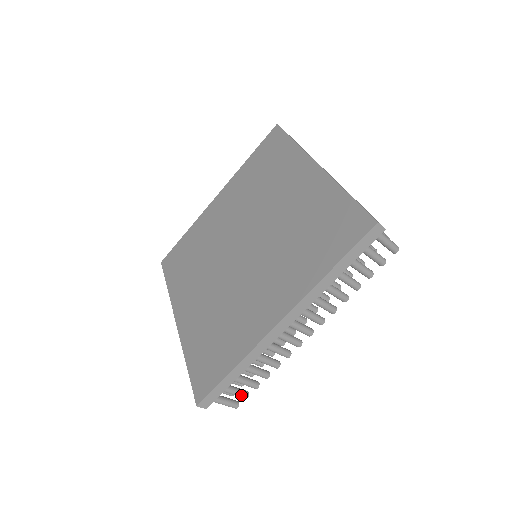
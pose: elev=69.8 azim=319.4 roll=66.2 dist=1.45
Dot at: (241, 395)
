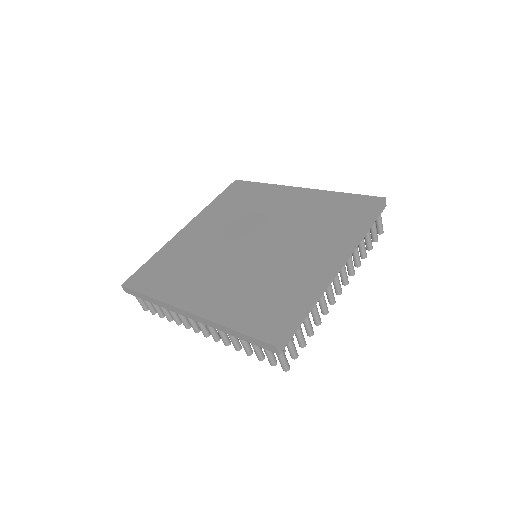
Dot at: (296, 351)
